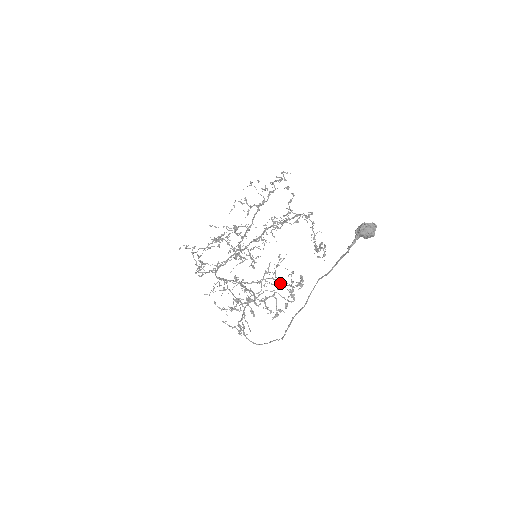
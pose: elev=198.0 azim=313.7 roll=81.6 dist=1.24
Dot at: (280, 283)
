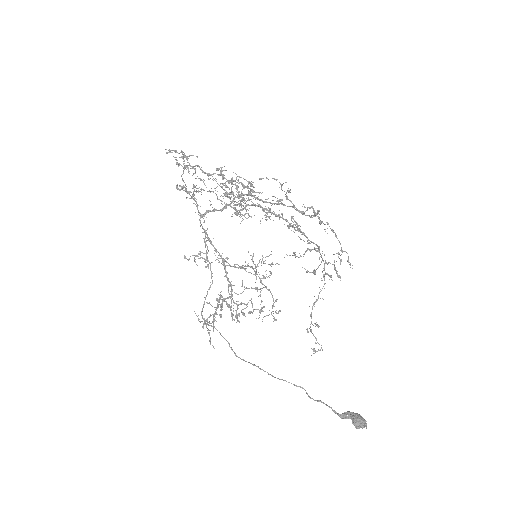
Dot at: occluded
